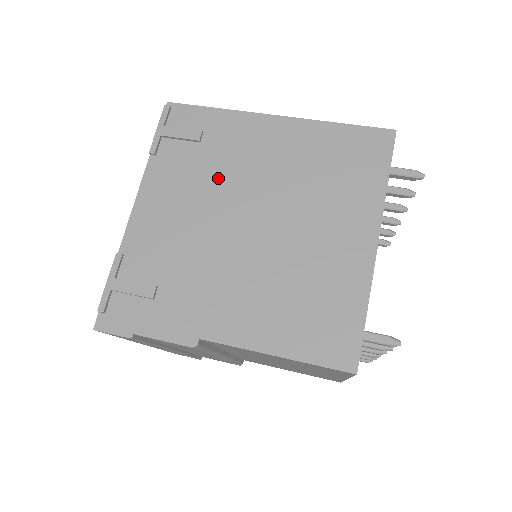
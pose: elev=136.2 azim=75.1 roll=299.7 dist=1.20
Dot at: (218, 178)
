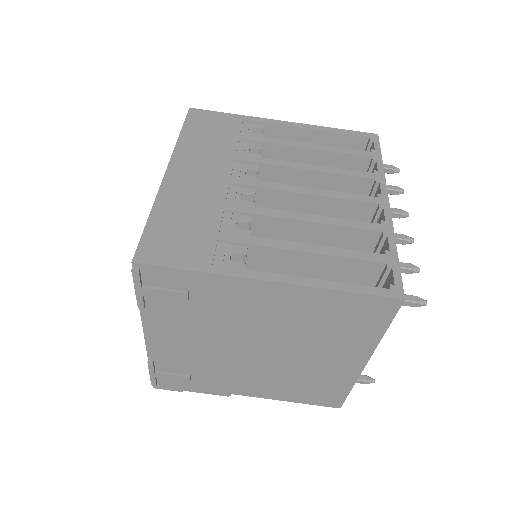
Dot at: (218, 324)
